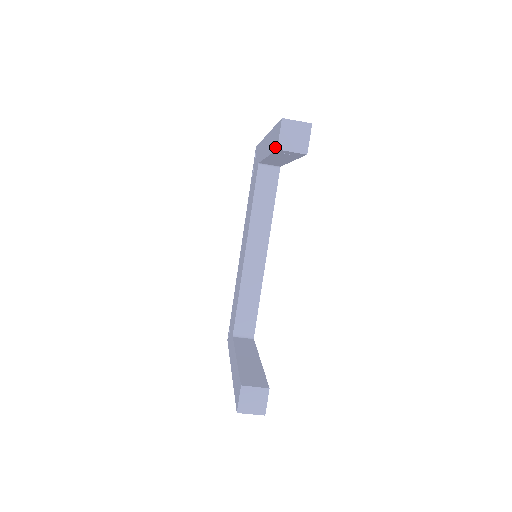
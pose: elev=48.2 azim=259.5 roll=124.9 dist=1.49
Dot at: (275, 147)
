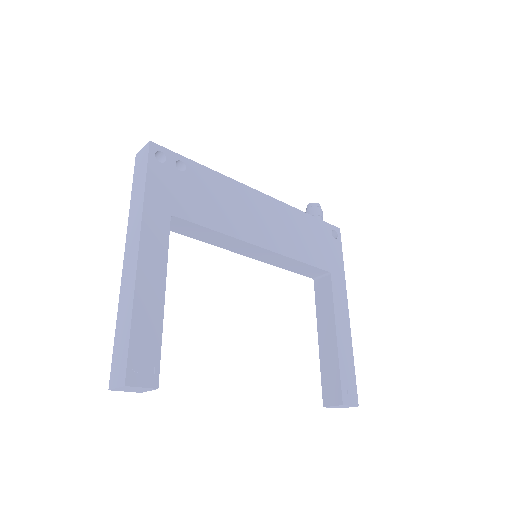
Dot at: occluded
